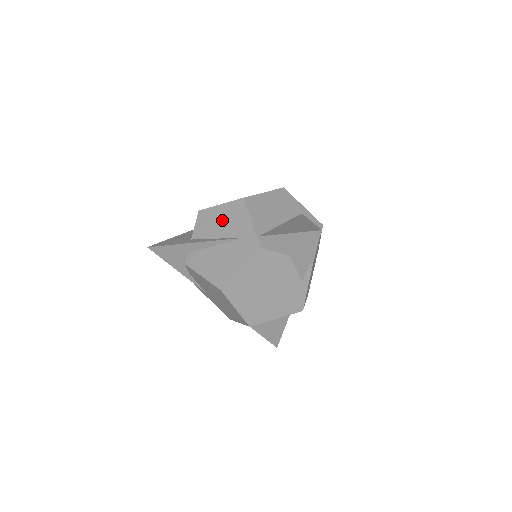
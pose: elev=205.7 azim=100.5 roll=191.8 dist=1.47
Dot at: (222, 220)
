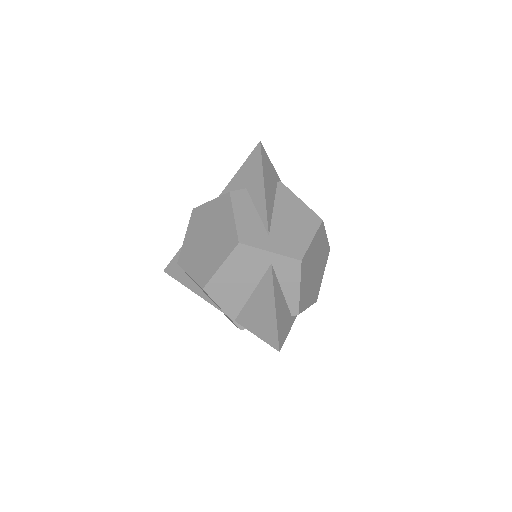
Dot at: occluded
